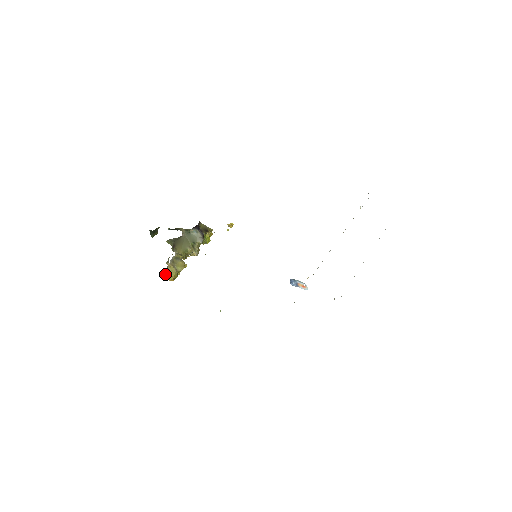
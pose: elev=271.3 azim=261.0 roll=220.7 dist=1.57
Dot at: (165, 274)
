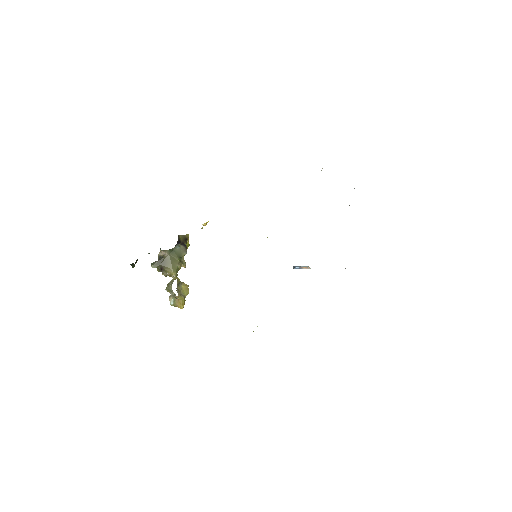
Dot at: (174, 304)
